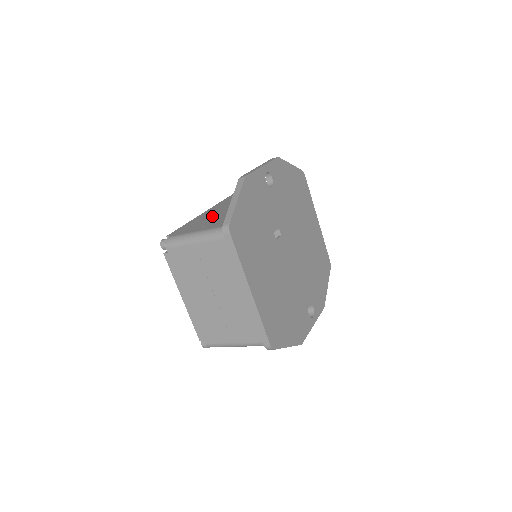
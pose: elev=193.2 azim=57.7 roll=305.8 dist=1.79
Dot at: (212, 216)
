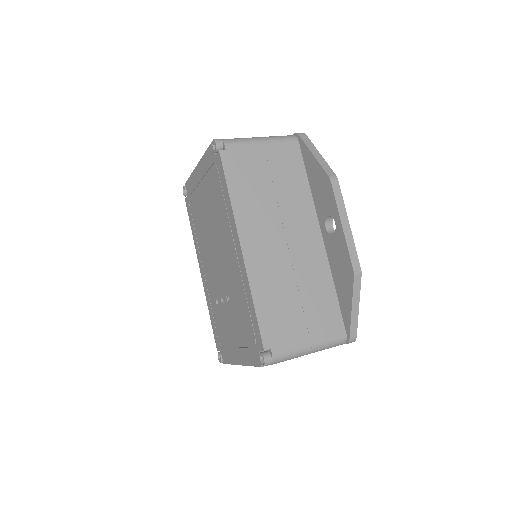
Dot at: (286, 290)
